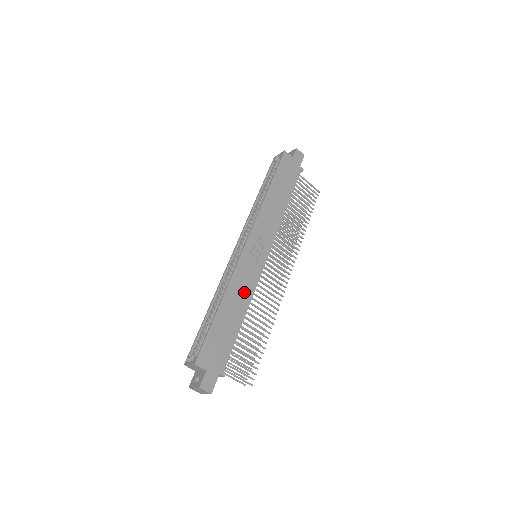
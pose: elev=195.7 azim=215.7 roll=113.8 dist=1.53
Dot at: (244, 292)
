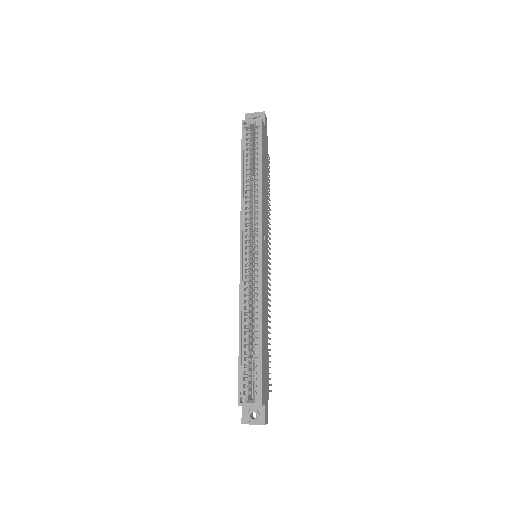
Dot at: (266, 305)
